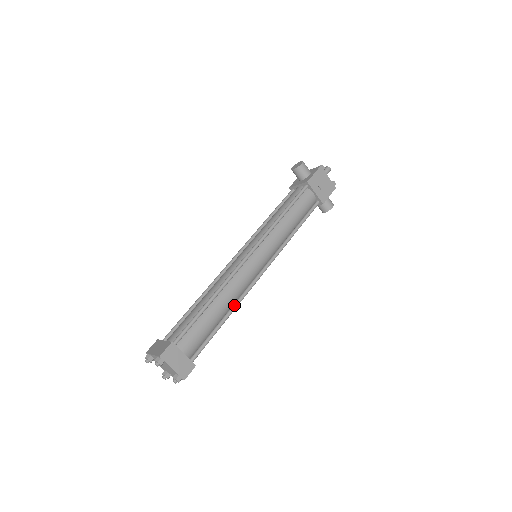
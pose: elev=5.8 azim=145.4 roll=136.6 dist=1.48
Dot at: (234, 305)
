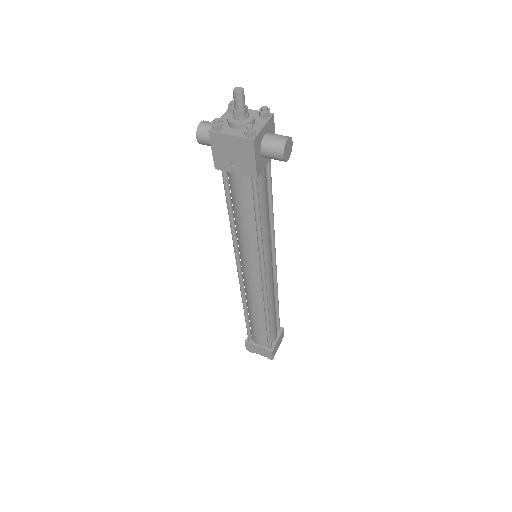
Dot at: (264, 311)
